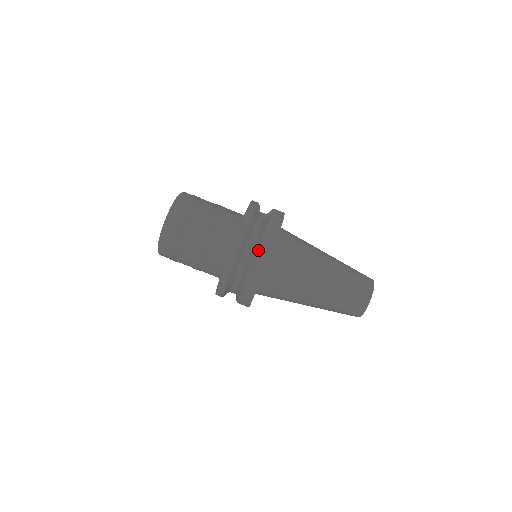
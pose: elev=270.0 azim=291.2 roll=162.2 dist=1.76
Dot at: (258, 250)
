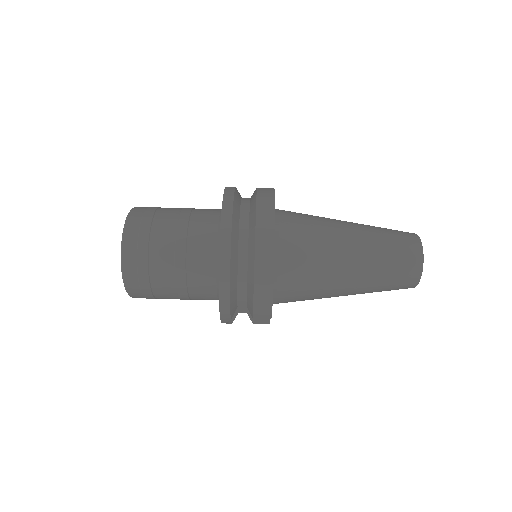
Dot at: (257, 206)
